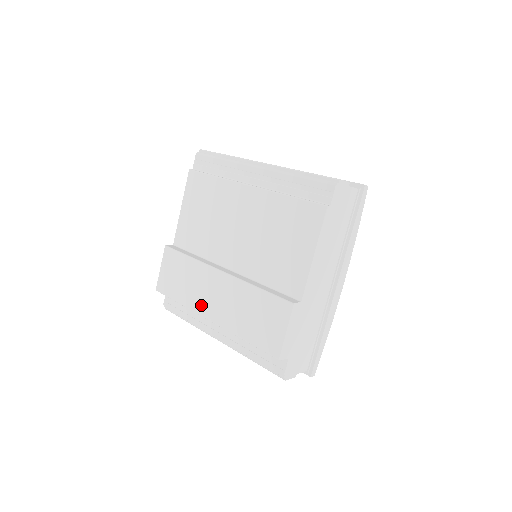
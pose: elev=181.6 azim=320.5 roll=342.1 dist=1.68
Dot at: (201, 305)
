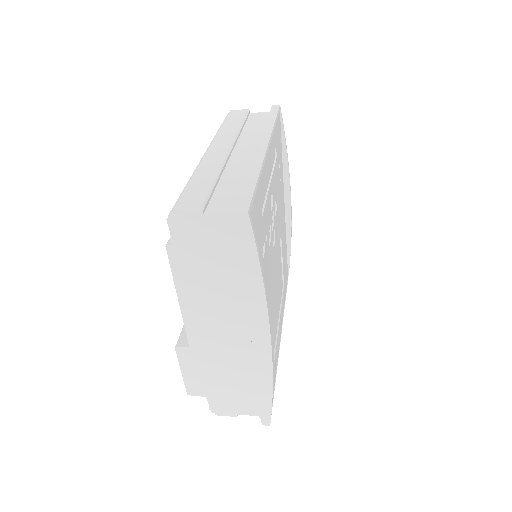
Dot at: occluded
